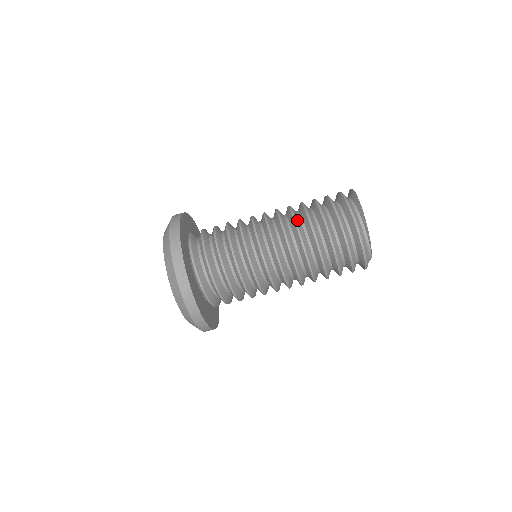
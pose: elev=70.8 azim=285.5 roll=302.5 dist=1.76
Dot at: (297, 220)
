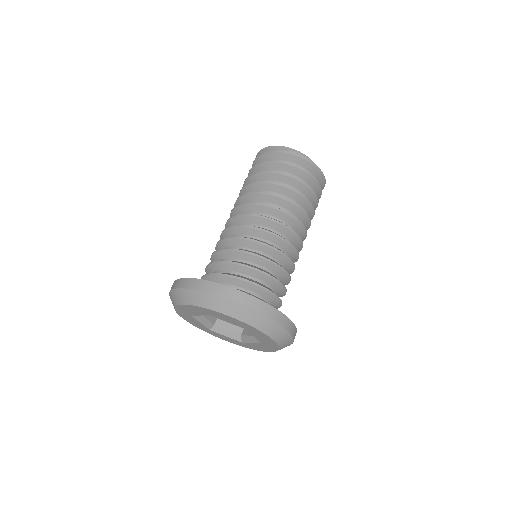
Dot at: (246, 194)
